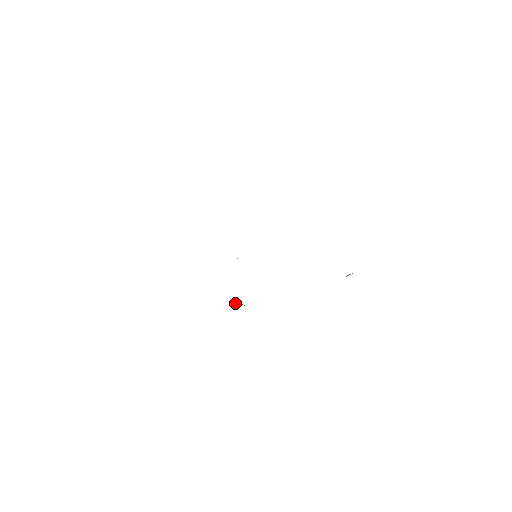
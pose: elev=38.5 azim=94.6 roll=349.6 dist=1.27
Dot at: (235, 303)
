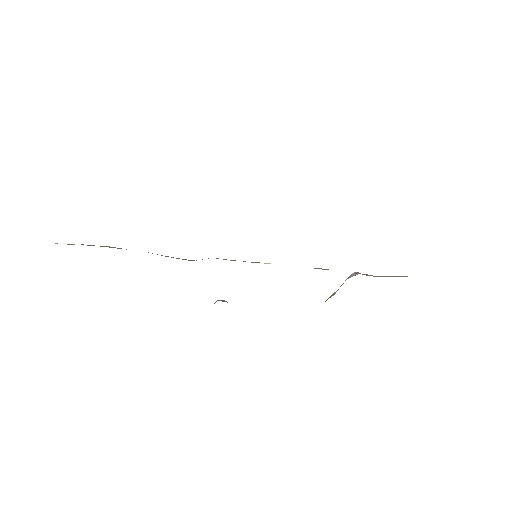
Dot at: (218, 300)
